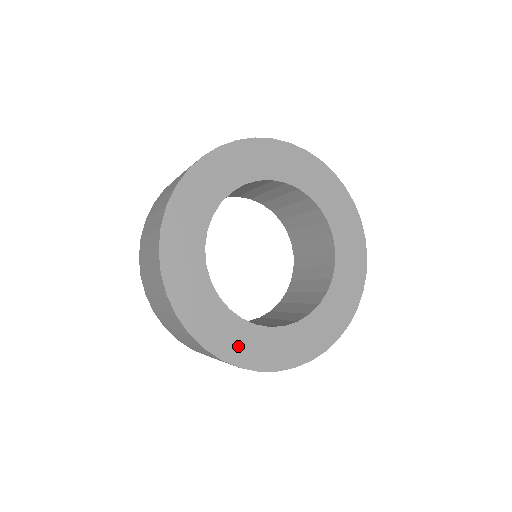
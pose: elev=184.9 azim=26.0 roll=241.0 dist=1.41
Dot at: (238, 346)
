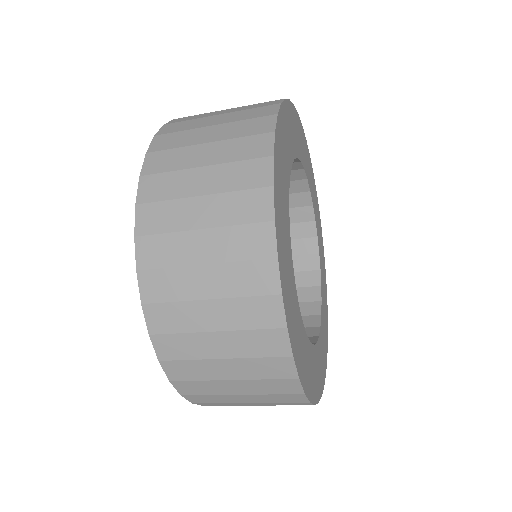
Dot at: (303, 361)
